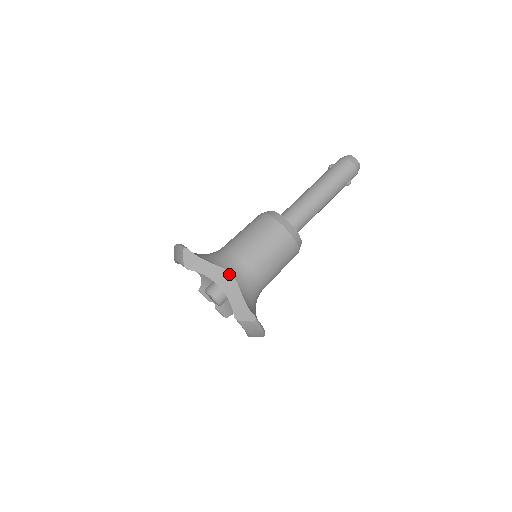
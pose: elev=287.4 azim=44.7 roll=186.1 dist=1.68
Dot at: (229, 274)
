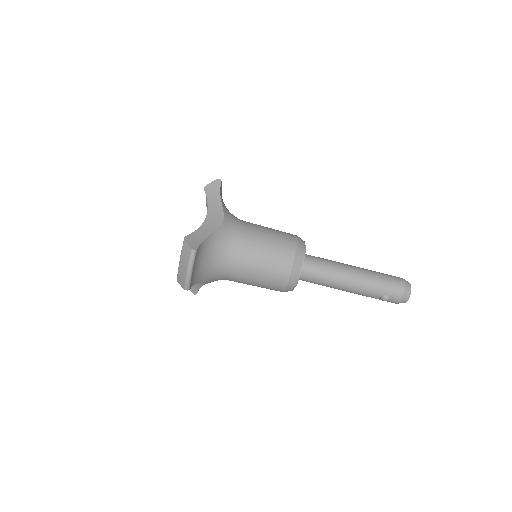
Dot at: (222, 220)
